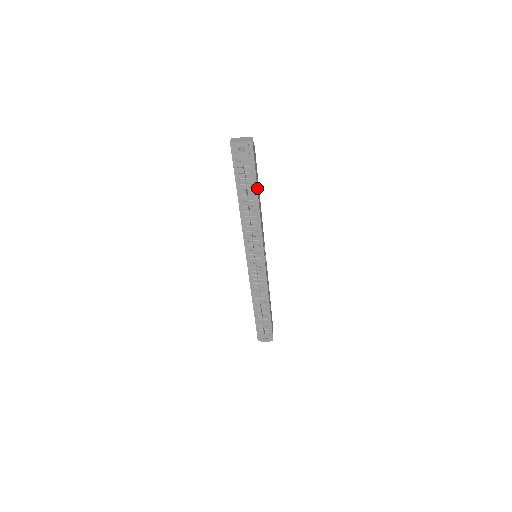
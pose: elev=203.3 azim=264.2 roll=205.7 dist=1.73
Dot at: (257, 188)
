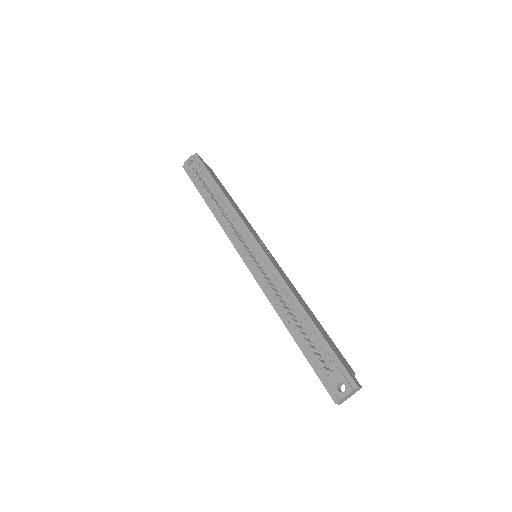
Dot at: (216, 182)
